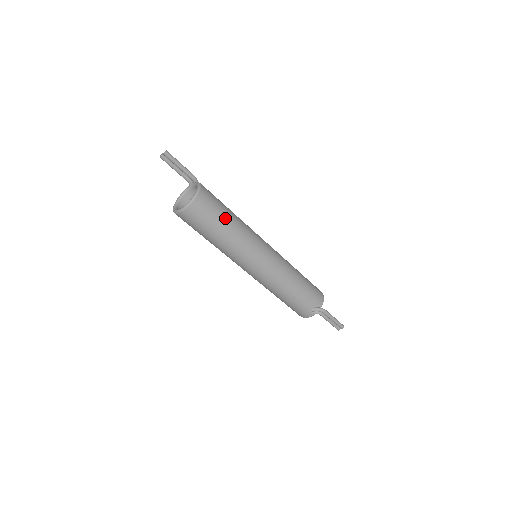
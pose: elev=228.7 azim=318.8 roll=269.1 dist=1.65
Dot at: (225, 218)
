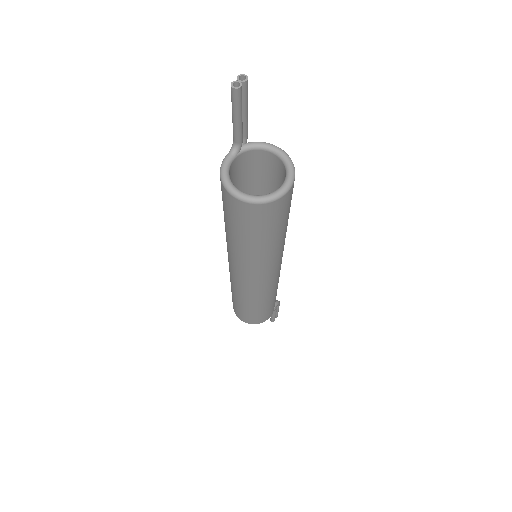
Dot at: occluded
